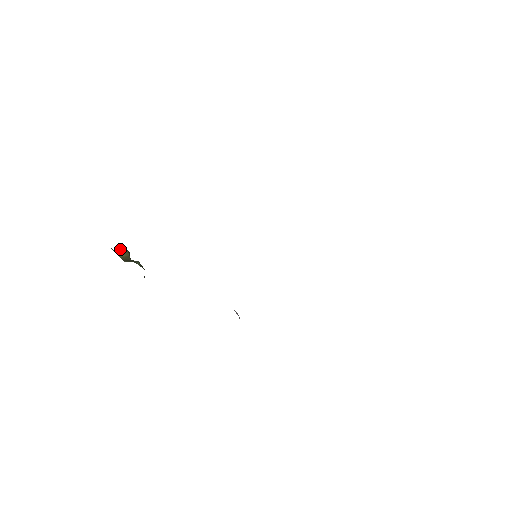
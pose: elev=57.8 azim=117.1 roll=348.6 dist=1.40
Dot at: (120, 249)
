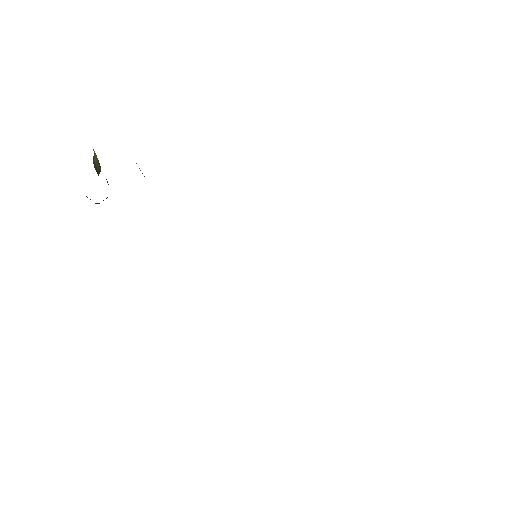
Dot at: occluded
